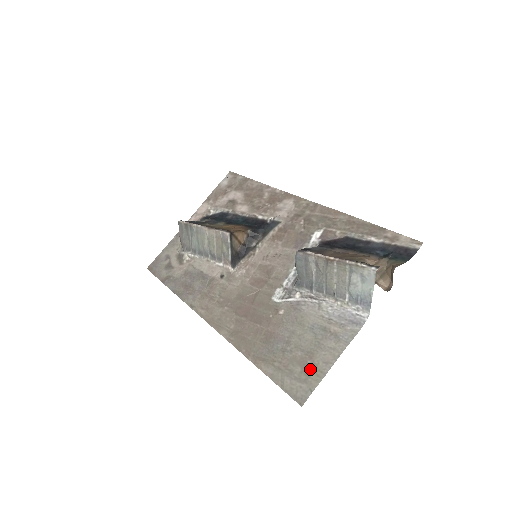
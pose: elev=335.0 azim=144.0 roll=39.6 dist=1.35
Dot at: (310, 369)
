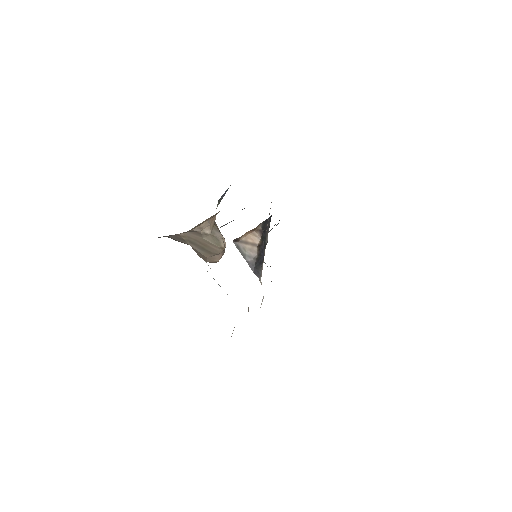
Dot at: occluded
